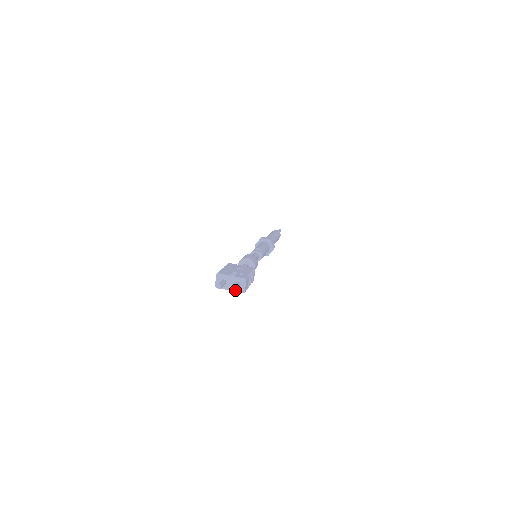
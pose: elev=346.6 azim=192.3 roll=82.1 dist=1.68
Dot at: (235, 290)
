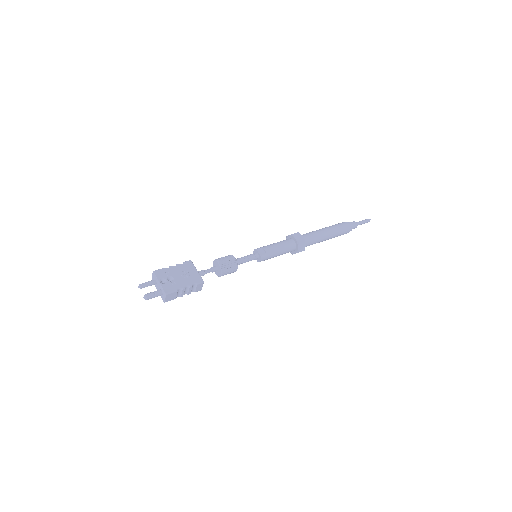
Dot at: (147, 299)
